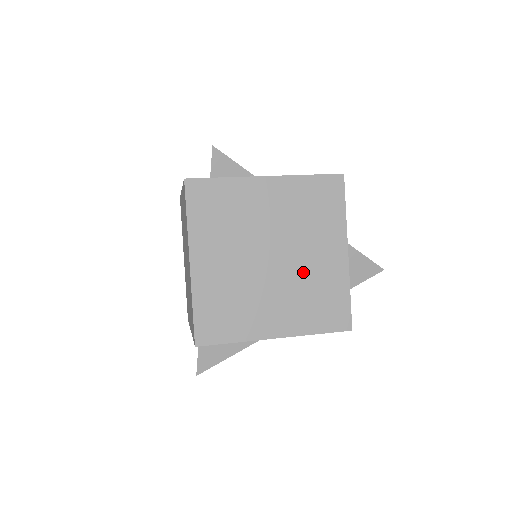
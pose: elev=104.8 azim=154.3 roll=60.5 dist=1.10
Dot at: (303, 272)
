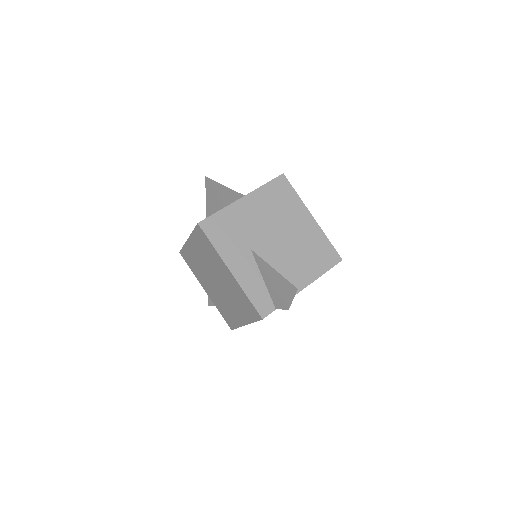
Dot at: occluded
